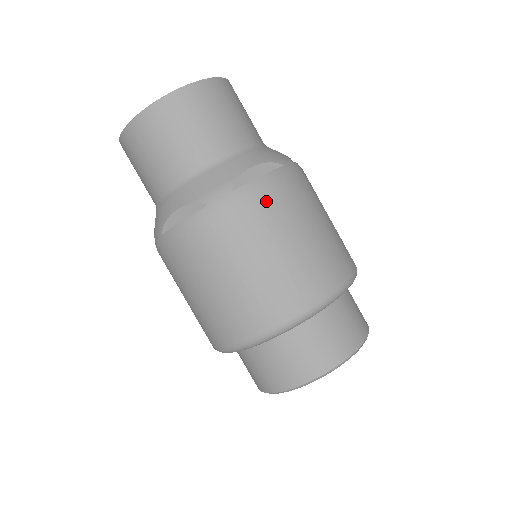
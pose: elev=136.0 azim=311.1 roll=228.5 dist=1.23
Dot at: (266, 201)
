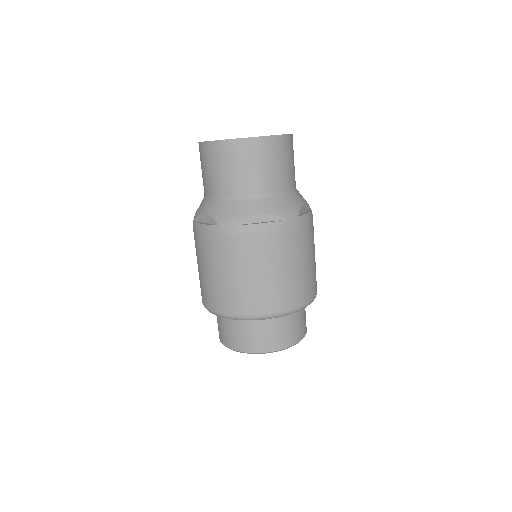
Dot at: (254, 241)
